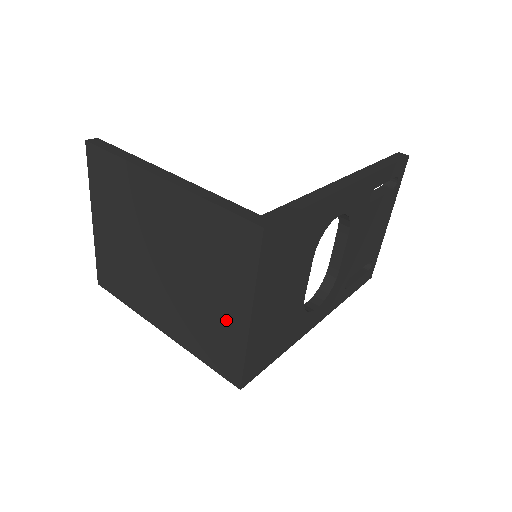
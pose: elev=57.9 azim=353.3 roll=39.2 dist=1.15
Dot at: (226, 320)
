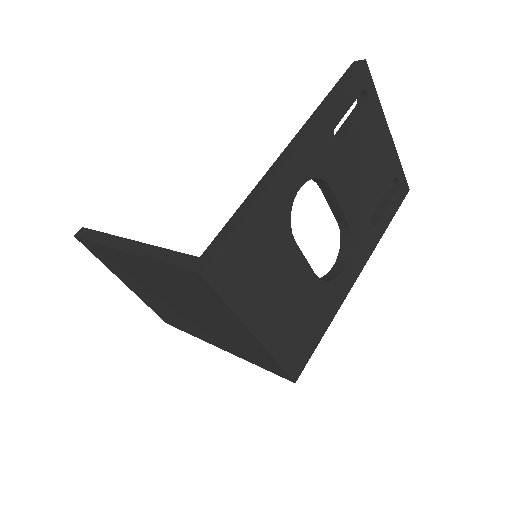
Dot at: (243, 339)
